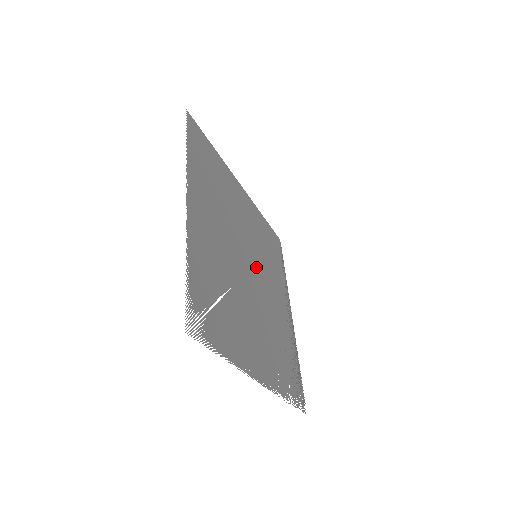
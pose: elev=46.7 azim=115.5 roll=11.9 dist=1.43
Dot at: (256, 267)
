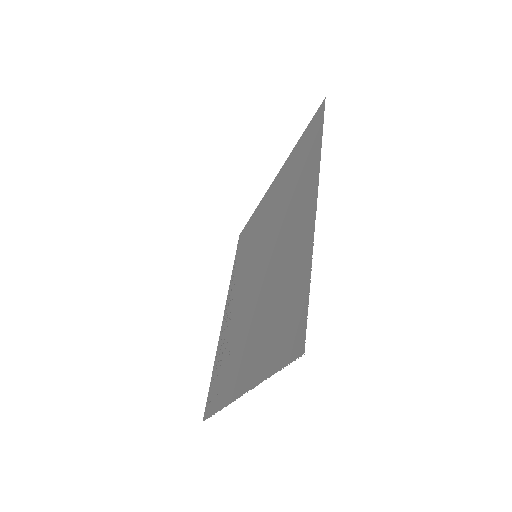
Dot at: (254, 268)
